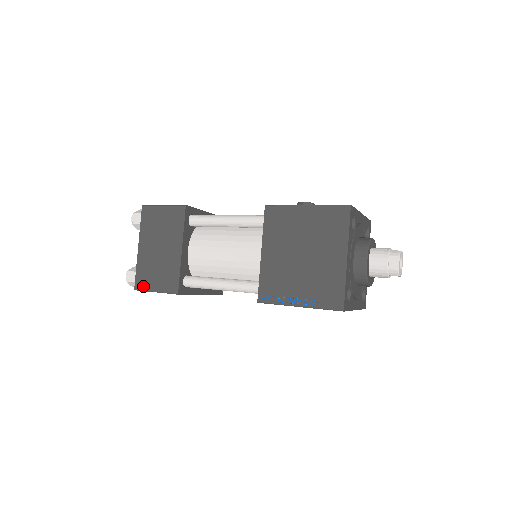
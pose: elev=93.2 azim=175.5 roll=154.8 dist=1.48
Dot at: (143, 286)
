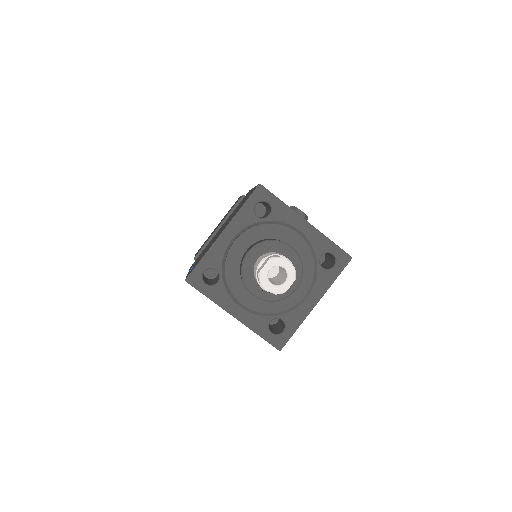
Dot at: occluded
